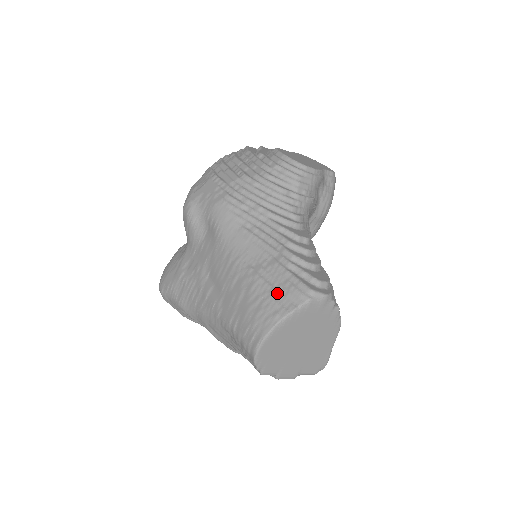
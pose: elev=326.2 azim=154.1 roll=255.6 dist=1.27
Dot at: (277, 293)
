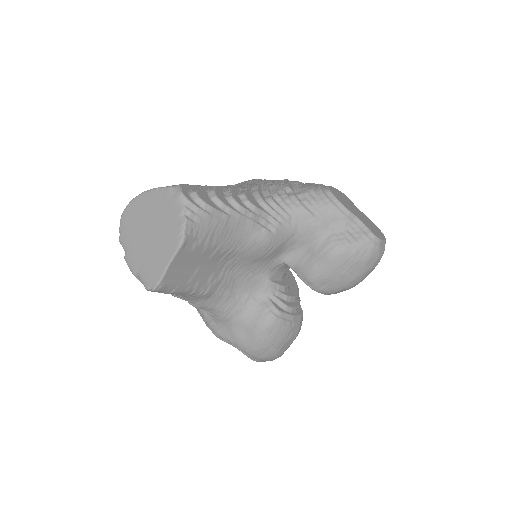
Dot at: occluded
